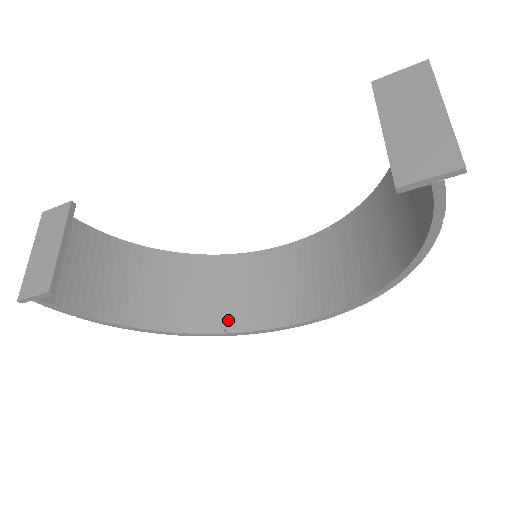
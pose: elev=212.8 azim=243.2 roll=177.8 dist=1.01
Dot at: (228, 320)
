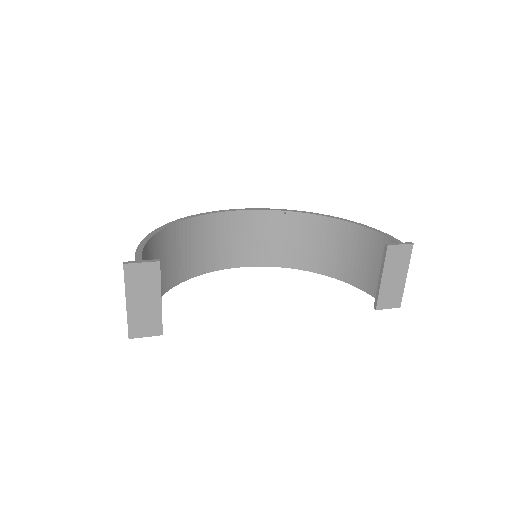
Dot at: (207, 265)
